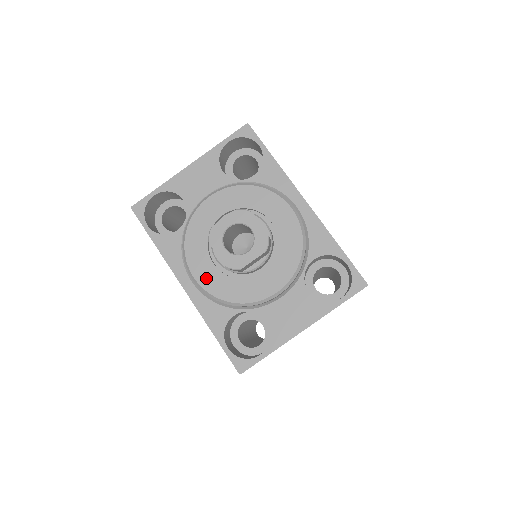
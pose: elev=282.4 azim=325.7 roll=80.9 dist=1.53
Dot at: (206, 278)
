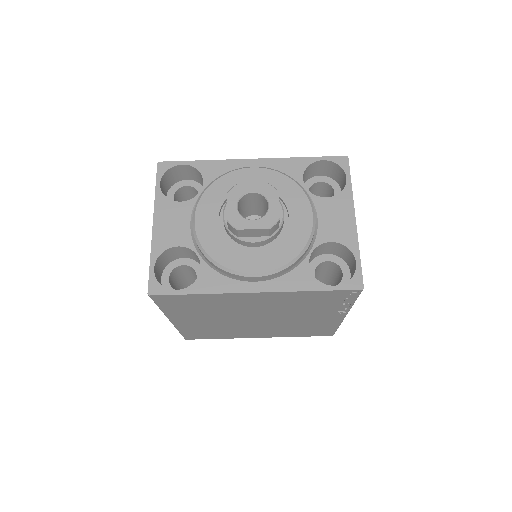
Dot at: (262, 263)
